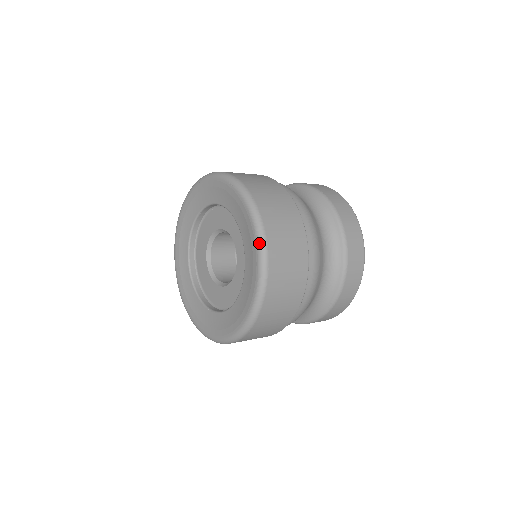
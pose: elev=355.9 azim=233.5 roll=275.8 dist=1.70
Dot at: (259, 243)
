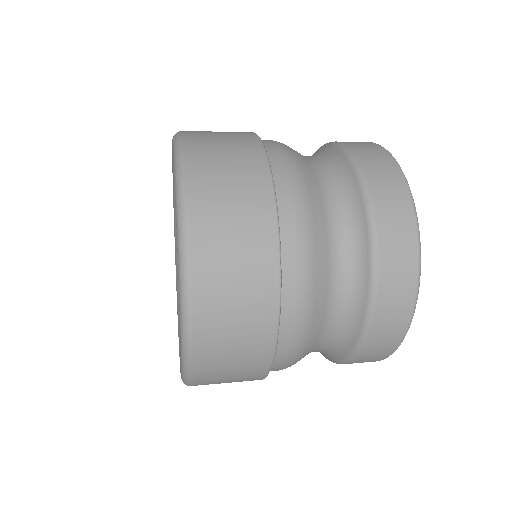
Dot at: (174, 150)
